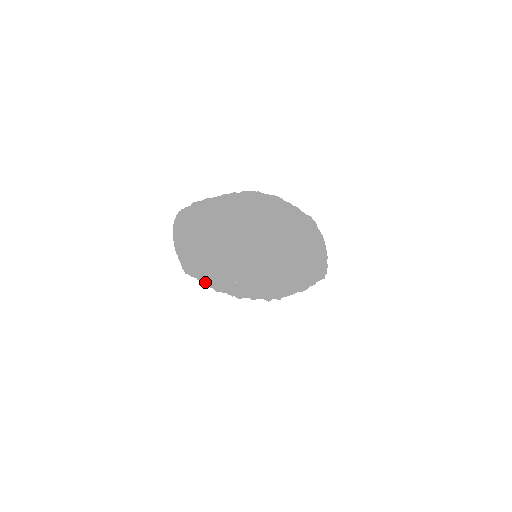
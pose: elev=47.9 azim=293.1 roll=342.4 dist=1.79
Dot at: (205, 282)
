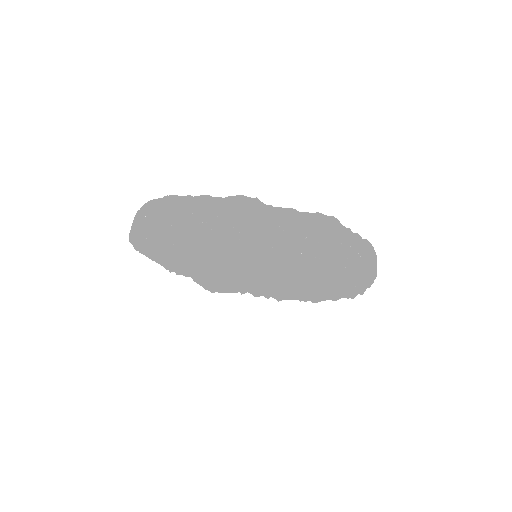
Dot at: (254, 294)
